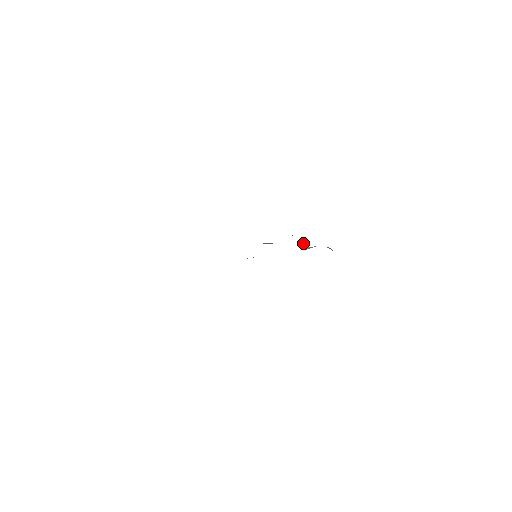
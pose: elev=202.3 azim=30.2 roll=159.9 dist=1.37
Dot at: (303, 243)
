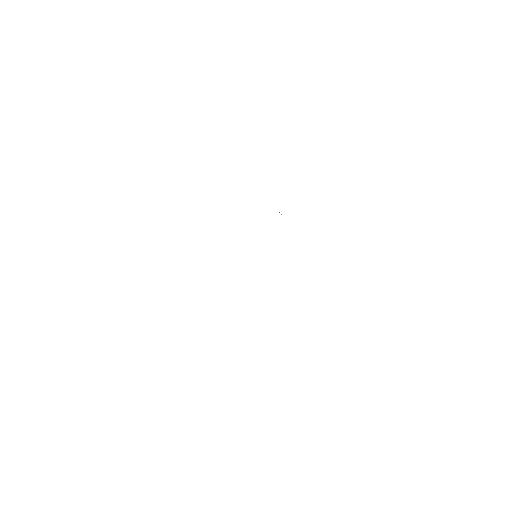
Dot at: occluded
